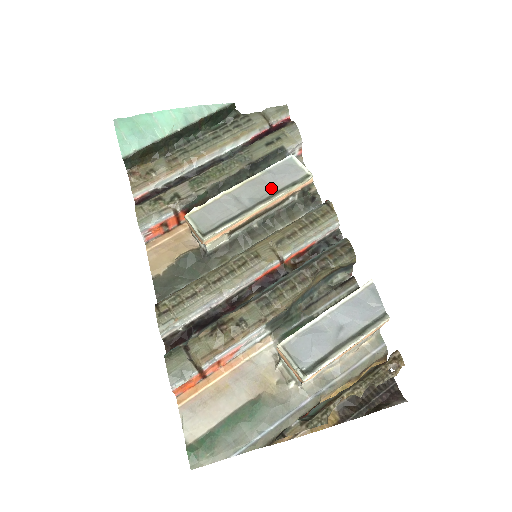
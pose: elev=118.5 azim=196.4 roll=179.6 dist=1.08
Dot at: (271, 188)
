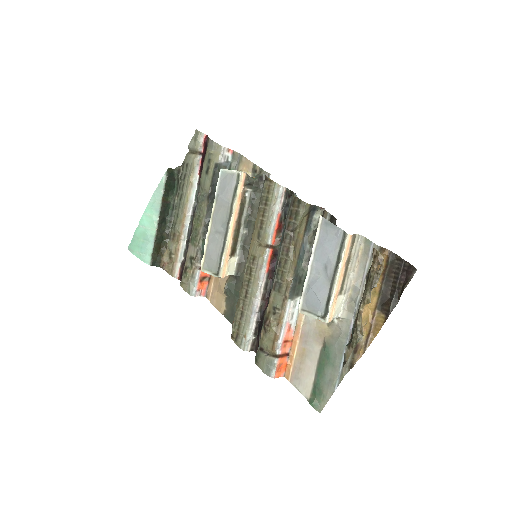
Dot at: (227, 206)
